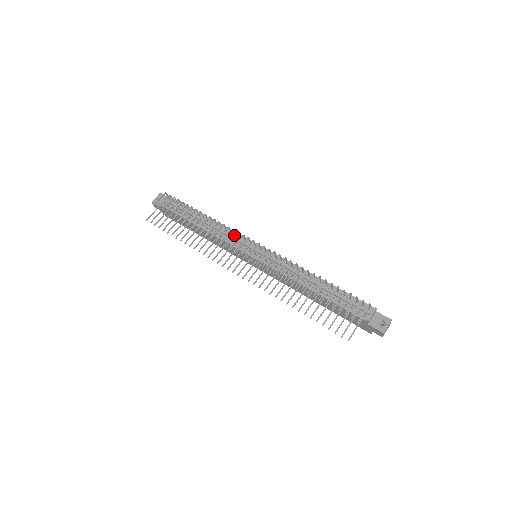
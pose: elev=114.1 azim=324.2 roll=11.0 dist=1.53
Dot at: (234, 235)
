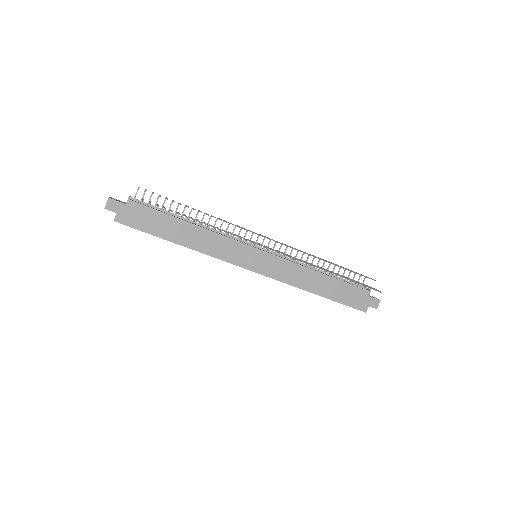
Dot at: occluded
